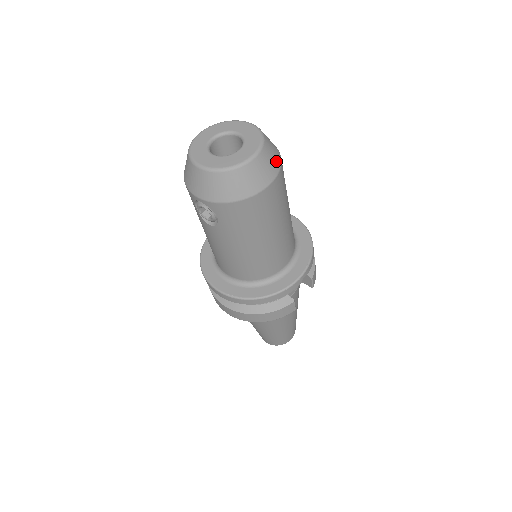
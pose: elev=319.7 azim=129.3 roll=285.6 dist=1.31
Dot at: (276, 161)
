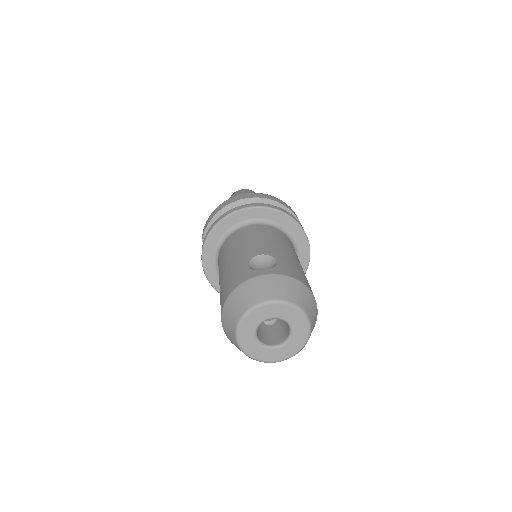
Dot at: (310, 298)
